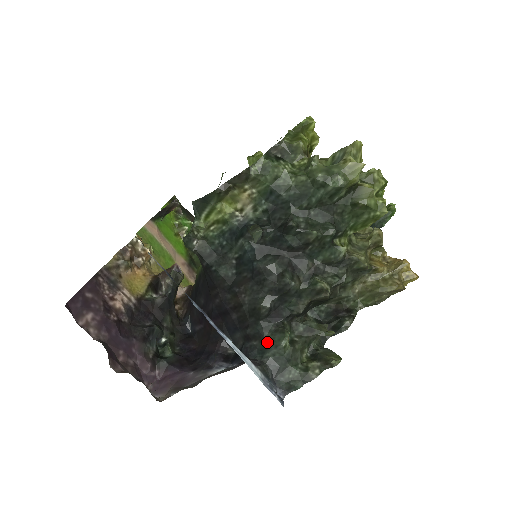
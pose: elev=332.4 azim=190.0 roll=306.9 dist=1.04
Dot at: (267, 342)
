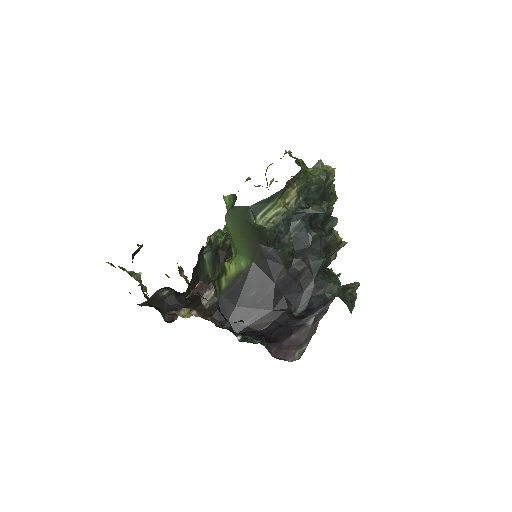
Dot at: (331, 284)
